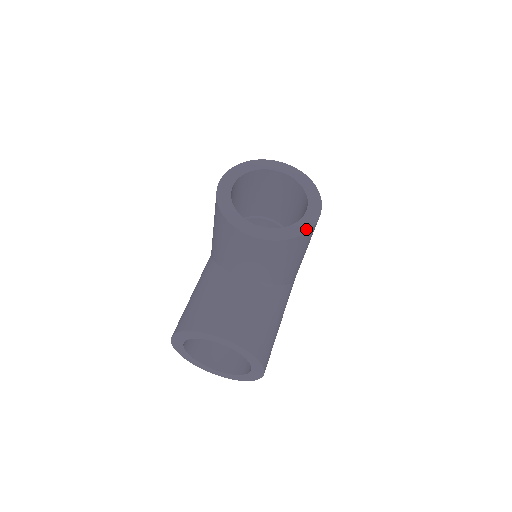
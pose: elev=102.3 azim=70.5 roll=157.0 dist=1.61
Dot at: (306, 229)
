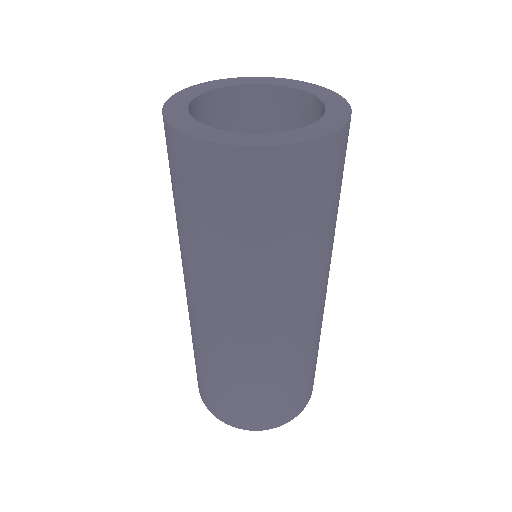
Dot at: occluded
